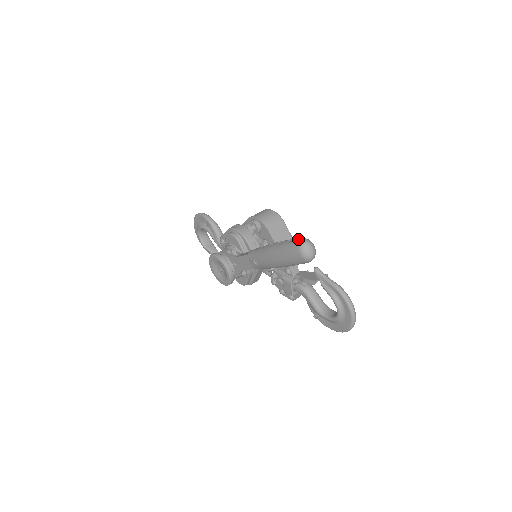
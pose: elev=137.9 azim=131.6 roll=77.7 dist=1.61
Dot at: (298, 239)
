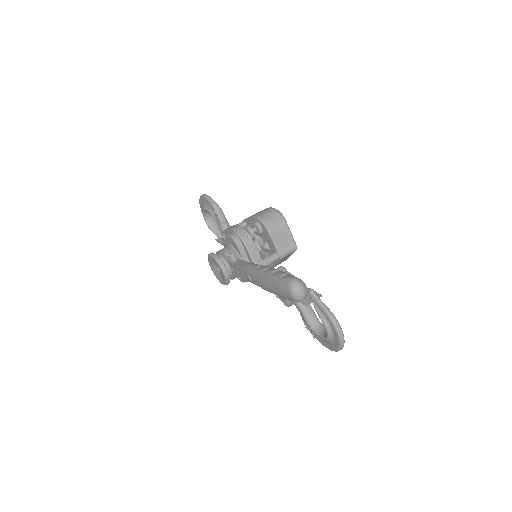
Dot at: (290, 279)
